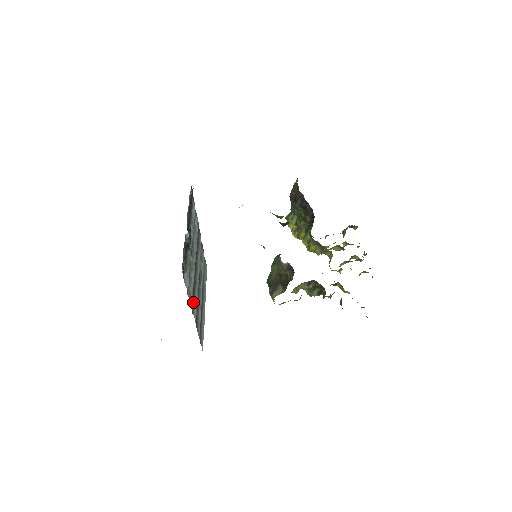
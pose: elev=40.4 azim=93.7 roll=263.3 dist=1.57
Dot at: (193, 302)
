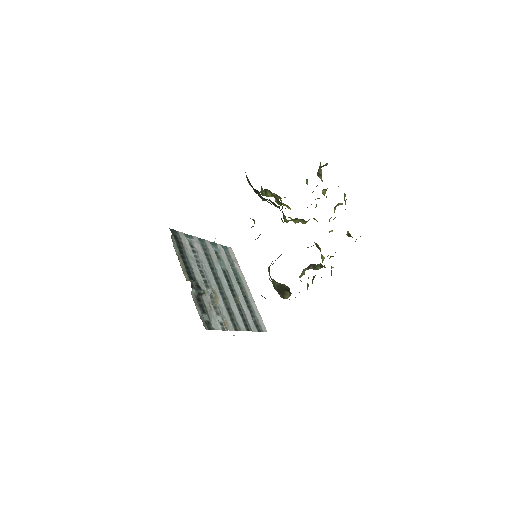
Dot at: (234, 320)
